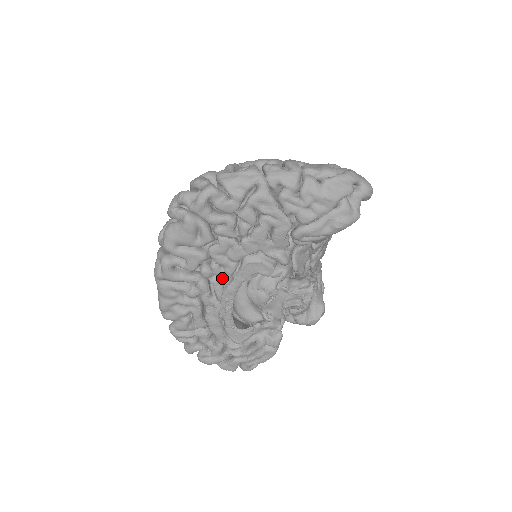
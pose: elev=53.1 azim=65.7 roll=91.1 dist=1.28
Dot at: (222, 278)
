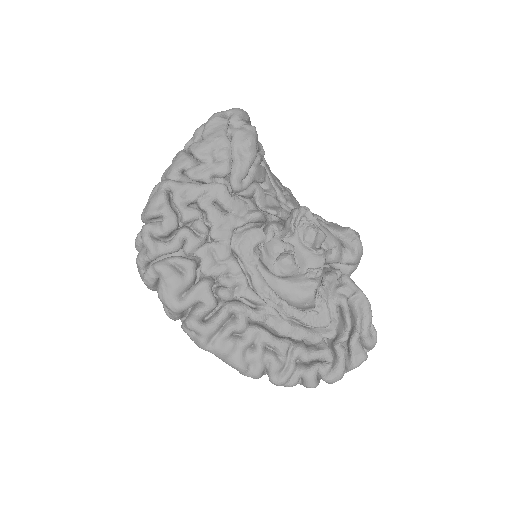
Dot at: (240, 283)
